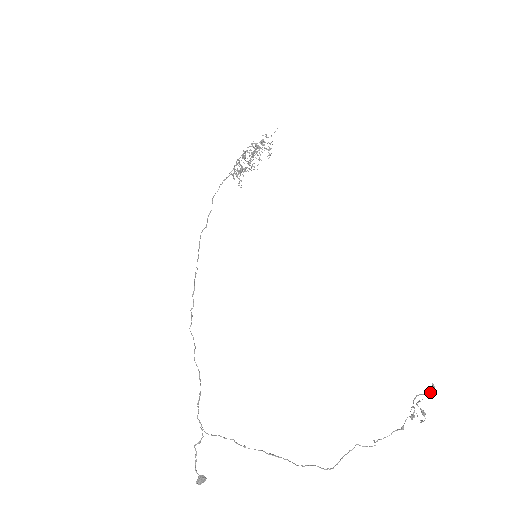
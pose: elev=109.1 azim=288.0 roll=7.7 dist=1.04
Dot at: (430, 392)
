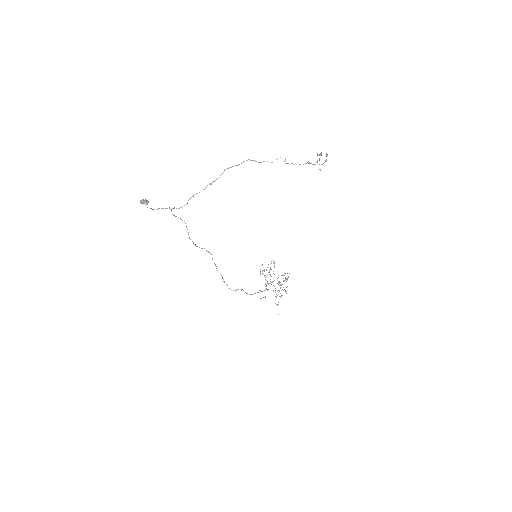
Dot at: (326, 156)
